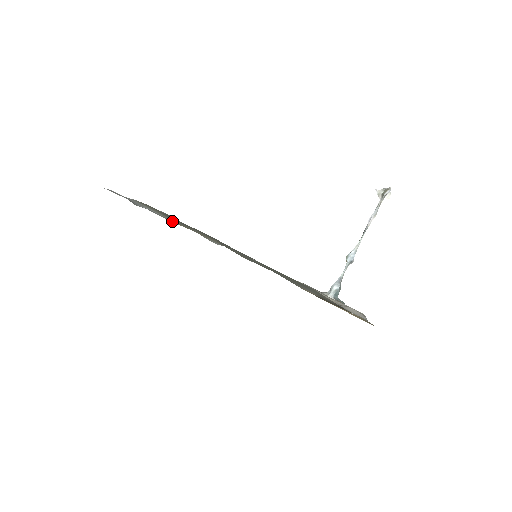
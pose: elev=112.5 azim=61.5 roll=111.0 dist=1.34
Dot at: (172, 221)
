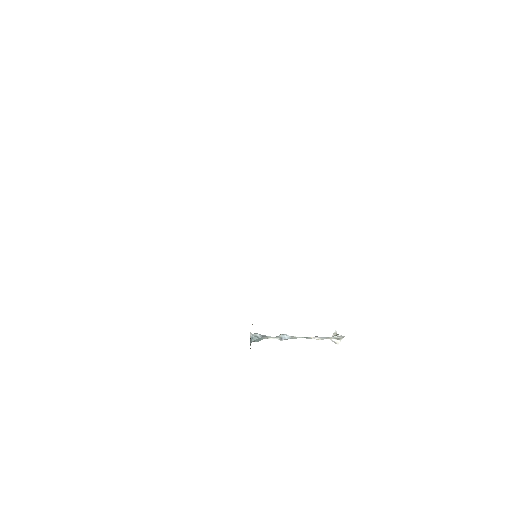
Dot at: occluded
